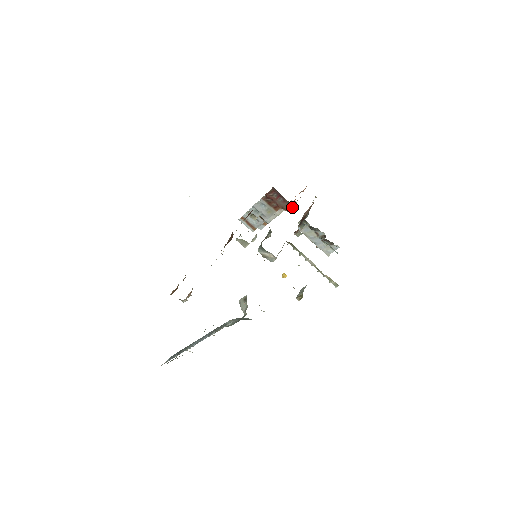
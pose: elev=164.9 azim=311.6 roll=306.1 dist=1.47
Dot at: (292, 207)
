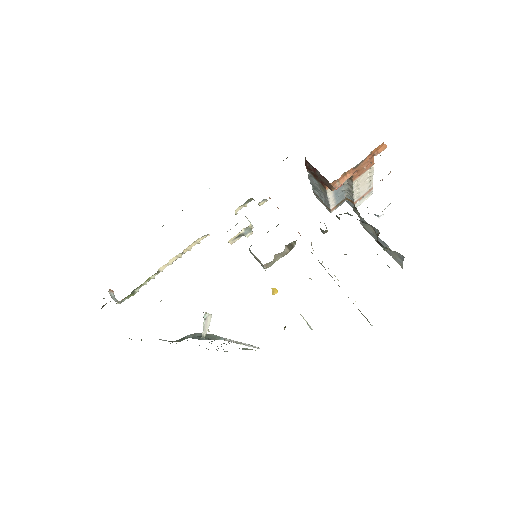
Dot at: (332, 185)
